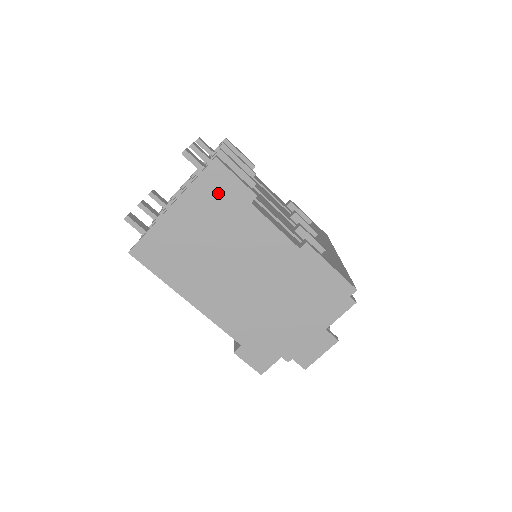
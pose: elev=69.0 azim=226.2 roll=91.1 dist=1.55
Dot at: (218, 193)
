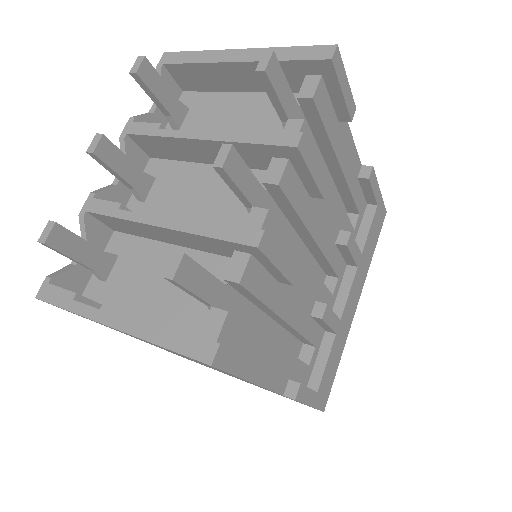
Dot at: occluded
